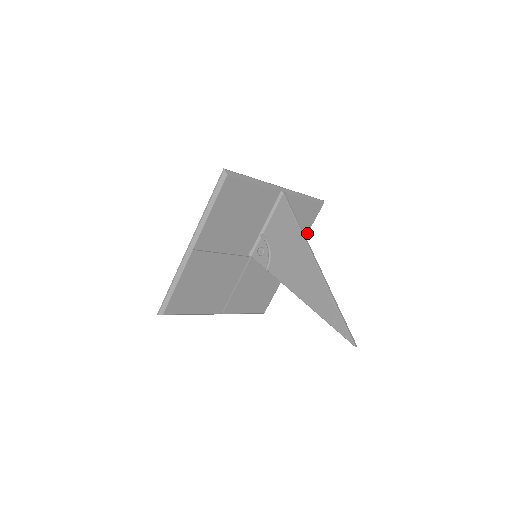
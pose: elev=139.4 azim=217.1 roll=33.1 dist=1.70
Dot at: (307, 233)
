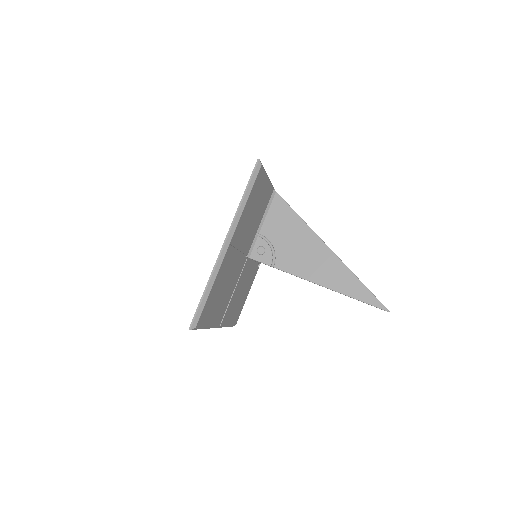
Dot at: occluded
